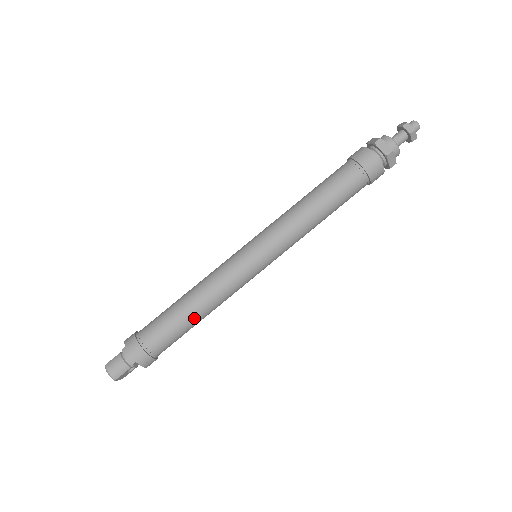
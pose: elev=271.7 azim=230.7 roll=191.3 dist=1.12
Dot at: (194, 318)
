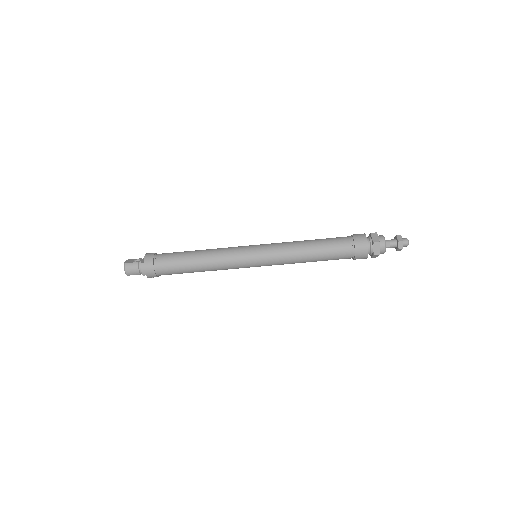
Dot at: (196, 271)
